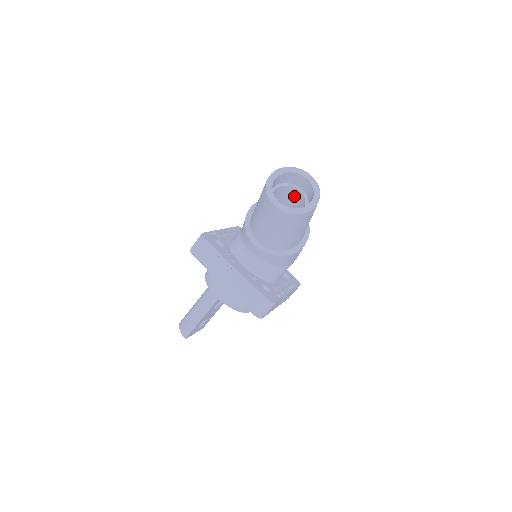
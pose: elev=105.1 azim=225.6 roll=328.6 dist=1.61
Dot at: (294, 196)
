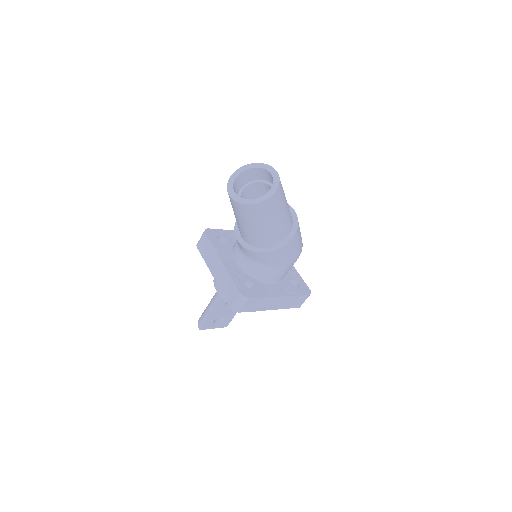
Dot at: occluded
